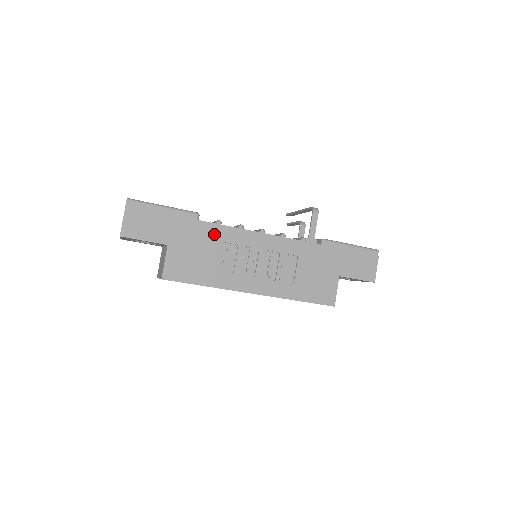
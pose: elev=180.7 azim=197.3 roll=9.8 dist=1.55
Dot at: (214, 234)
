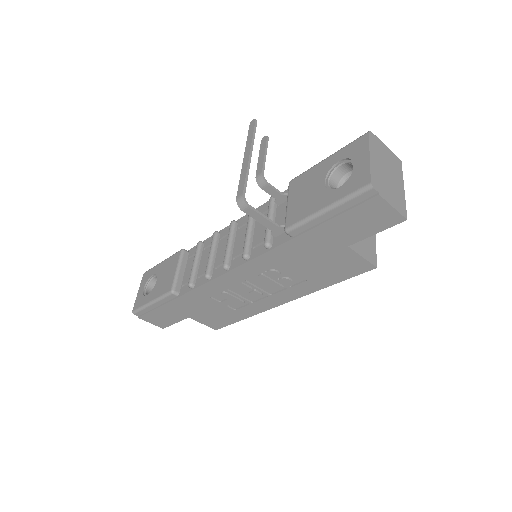
Dot at: (200, 296)
